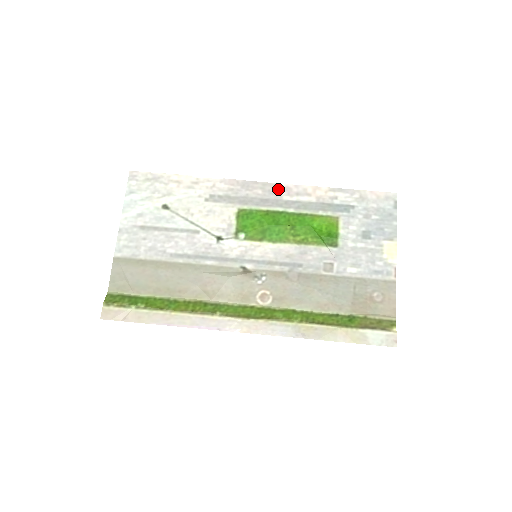
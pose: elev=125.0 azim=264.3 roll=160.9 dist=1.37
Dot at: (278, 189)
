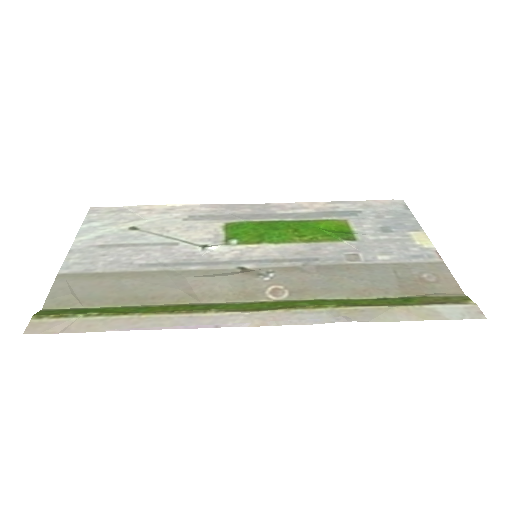
Dot at: (269, 207)
